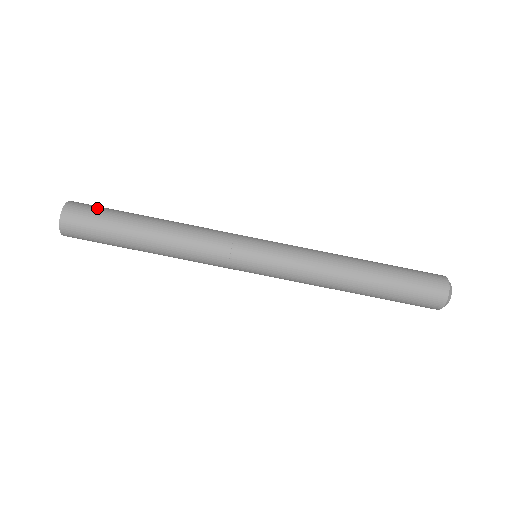
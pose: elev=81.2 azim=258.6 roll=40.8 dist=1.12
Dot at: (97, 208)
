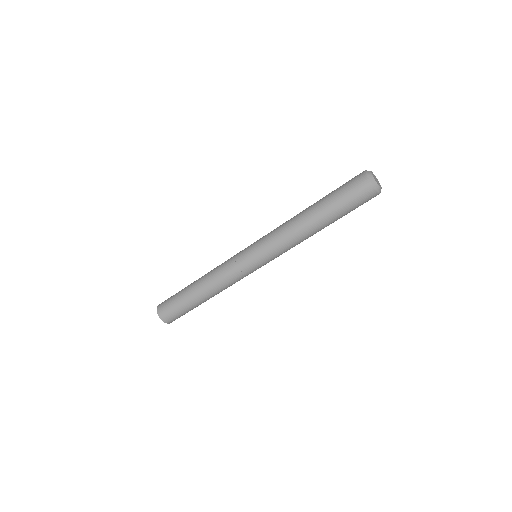
Dot at: (170, 302)
